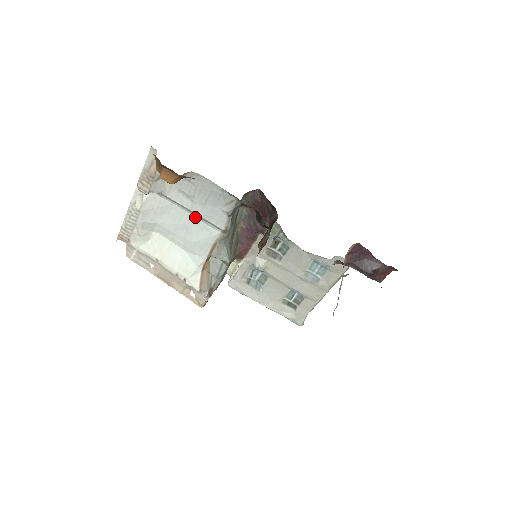
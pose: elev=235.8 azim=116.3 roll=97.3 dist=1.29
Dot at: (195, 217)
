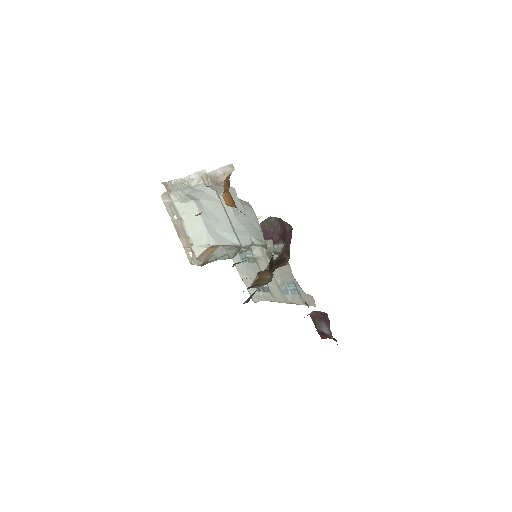
Dot at: (229, 222)
